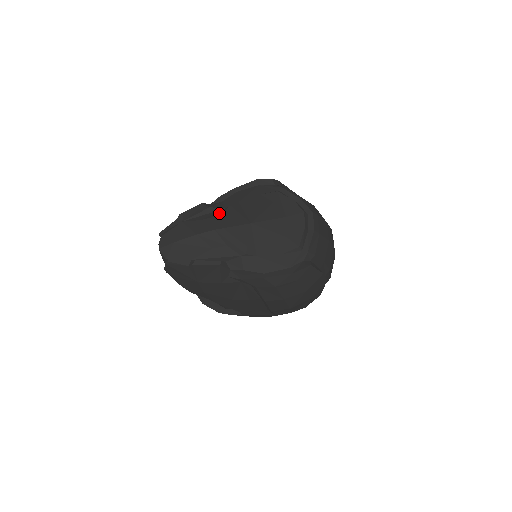
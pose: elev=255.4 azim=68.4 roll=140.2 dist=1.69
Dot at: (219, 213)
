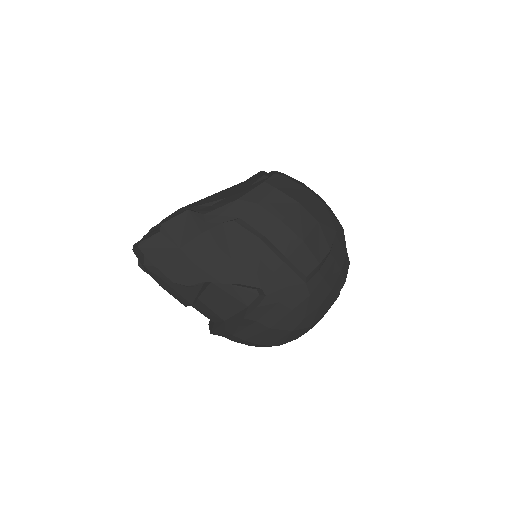
Dot at: occluded
